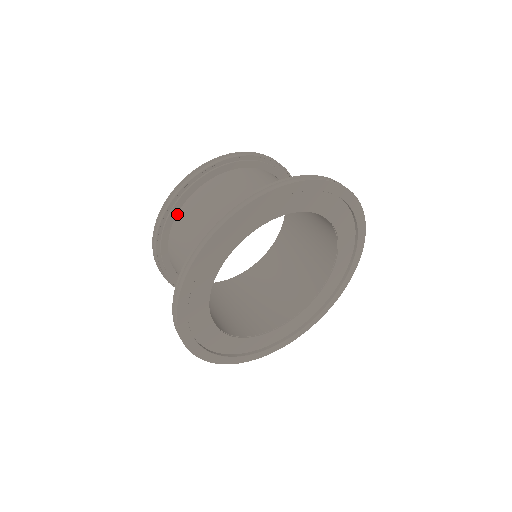
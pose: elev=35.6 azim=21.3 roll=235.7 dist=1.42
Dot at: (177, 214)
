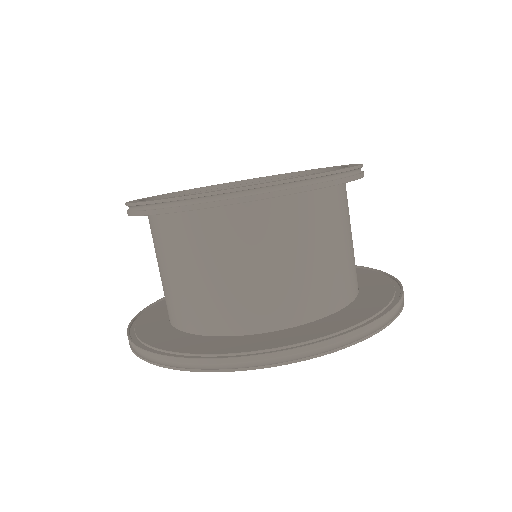
Dot at: occluded
